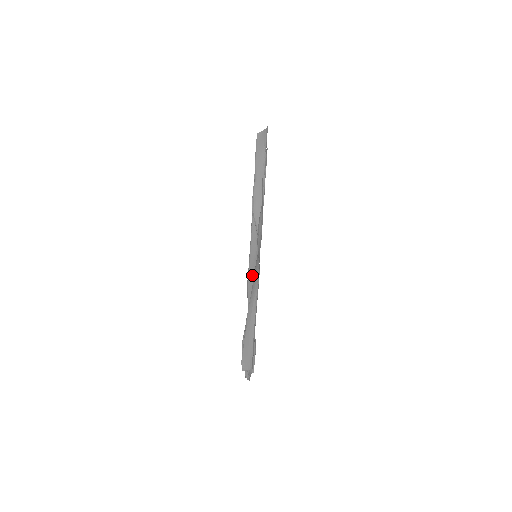
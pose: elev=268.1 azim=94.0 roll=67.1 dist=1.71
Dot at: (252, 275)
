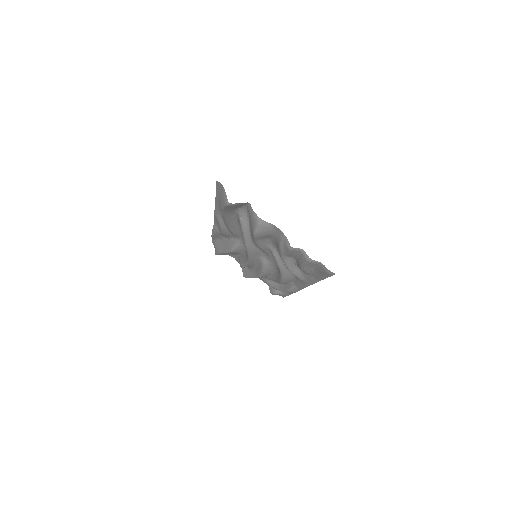
Dot at: occluded
